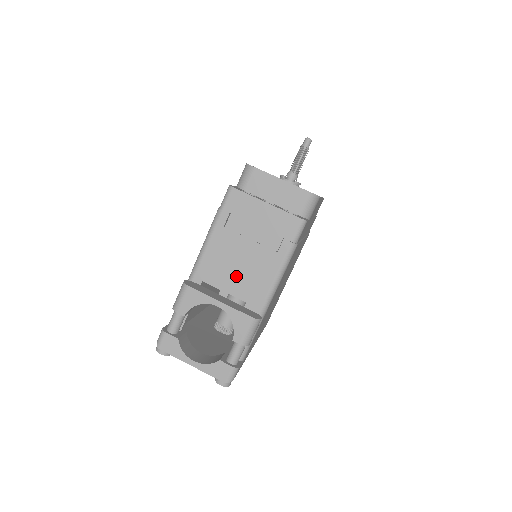
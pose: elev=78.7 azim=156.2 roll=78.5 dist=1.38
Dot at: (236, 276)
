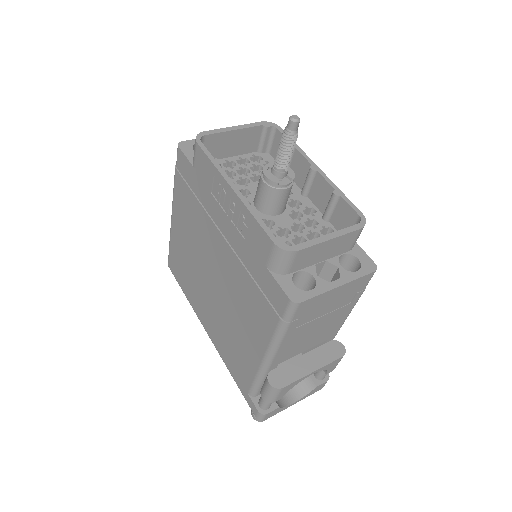
Dot at: (311, 340)
